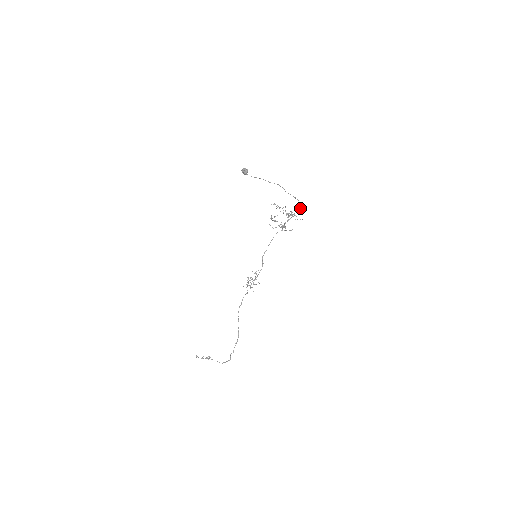
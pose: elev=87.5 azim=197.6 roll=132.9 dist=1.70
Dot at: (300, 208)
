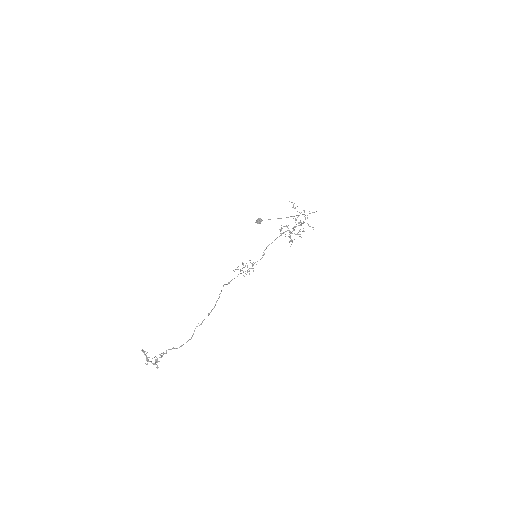
Dot at: occluded
